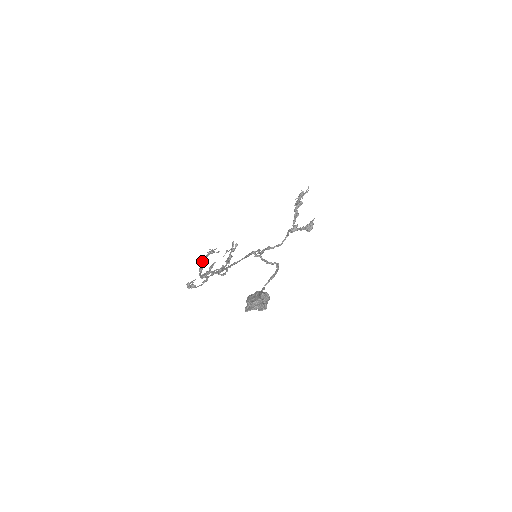
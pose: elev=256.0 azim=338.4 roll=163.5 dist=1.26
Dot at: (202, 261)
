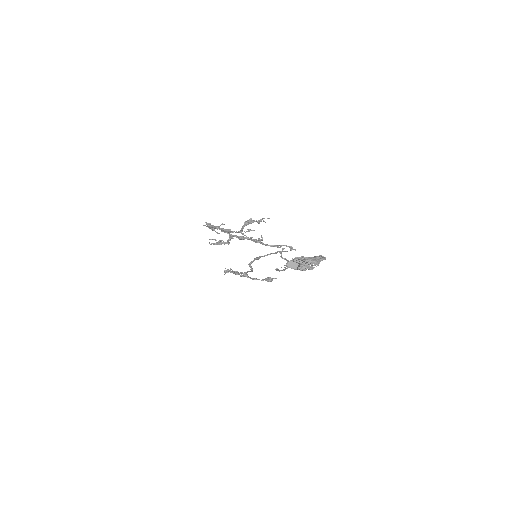
Dot at: (221, 224)
